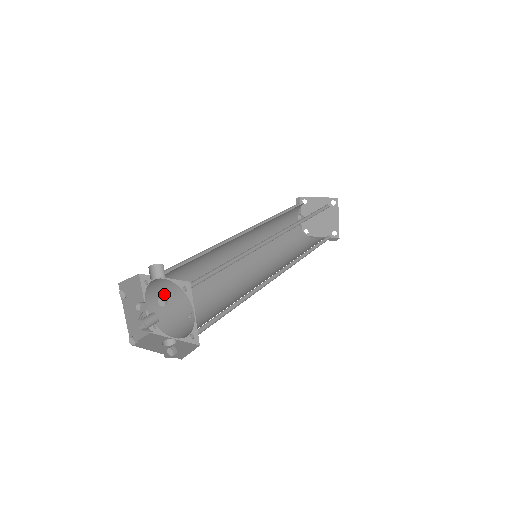
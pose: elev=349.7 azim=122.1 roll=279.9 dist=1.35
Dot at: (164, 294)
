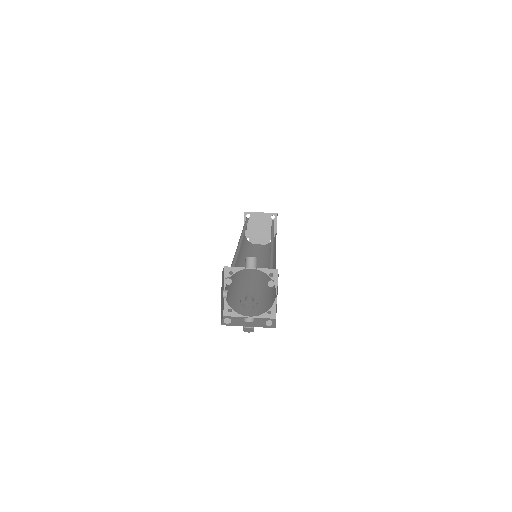
Dot at: occluded
